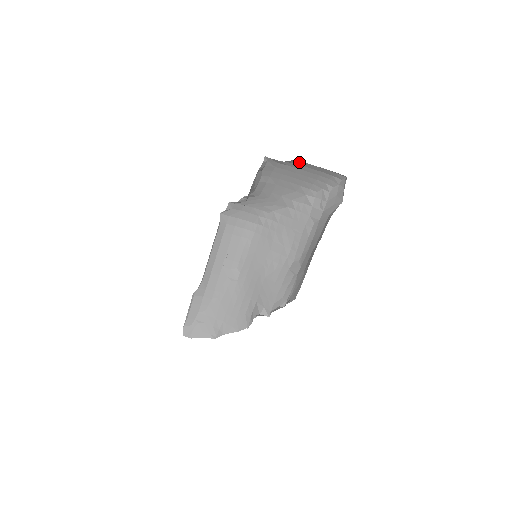
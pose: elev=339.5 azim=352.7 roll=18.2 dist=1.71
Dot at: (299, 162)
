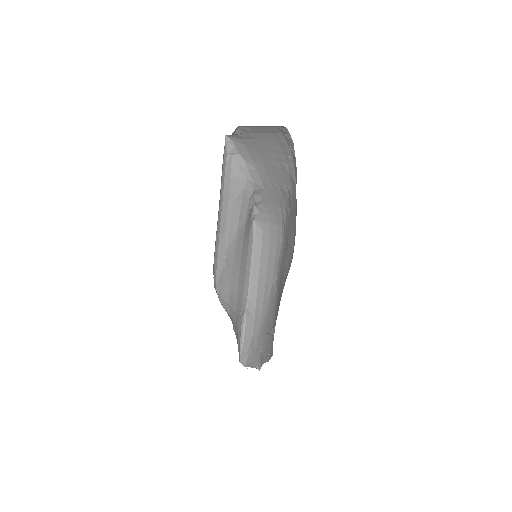
Dot at: (246, 129)
